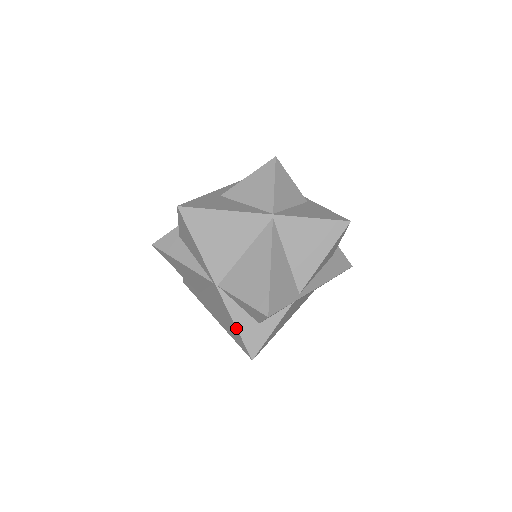
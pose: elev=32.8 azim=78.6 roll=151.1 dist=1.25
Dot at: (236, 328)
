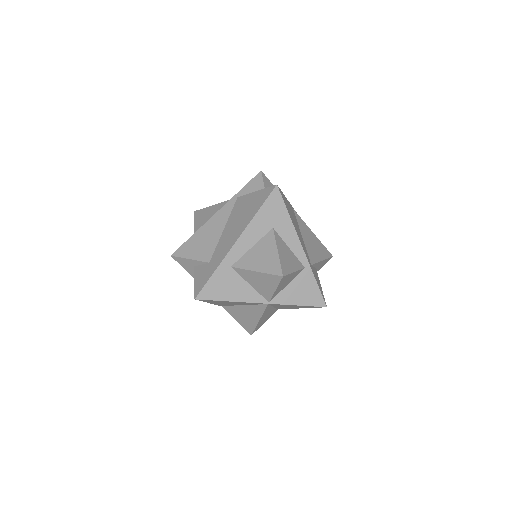
Dot at: occluded
